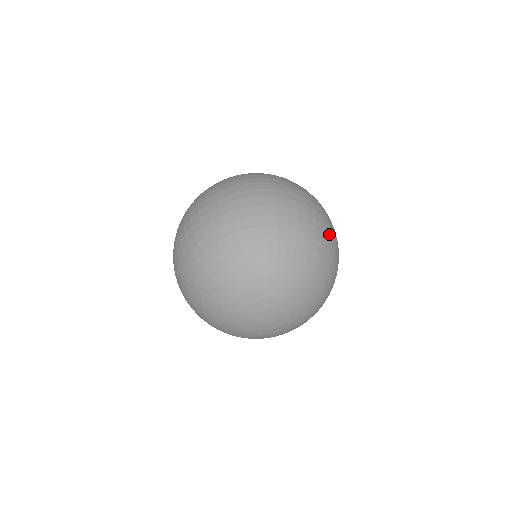
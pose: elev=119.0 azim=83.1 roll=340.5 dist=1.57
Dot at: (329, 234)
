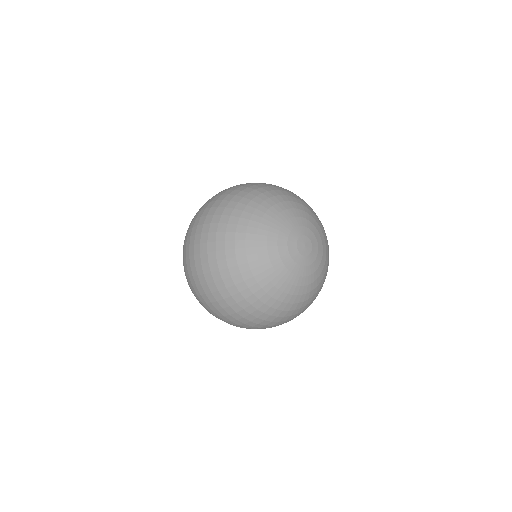
Dot at: occluded
